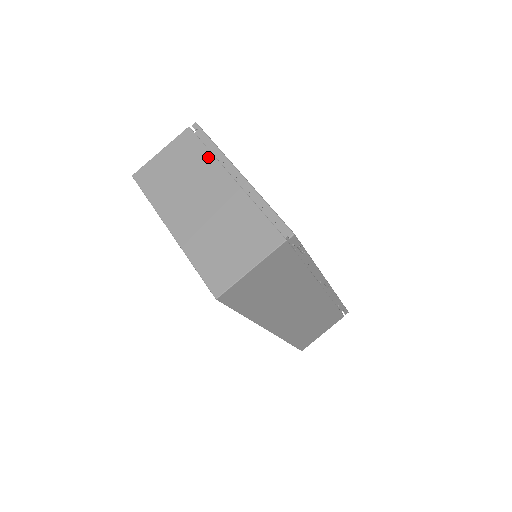
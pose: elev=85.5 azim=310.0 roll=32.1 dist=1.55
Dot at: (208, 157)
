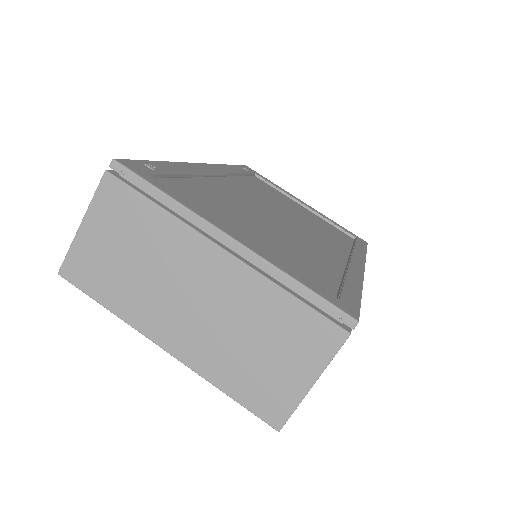
Dot at: (166, 221)
